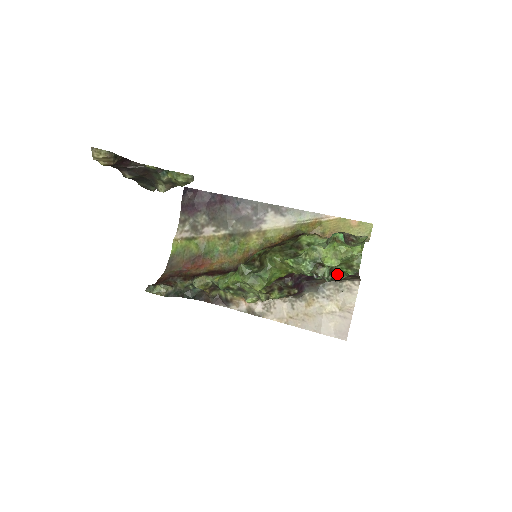
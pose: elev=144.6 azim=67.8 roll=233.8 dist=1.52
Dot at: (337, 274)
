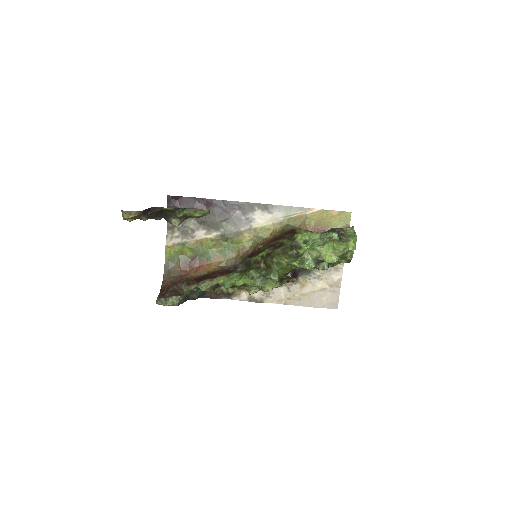
Dot at: (331, 263)
